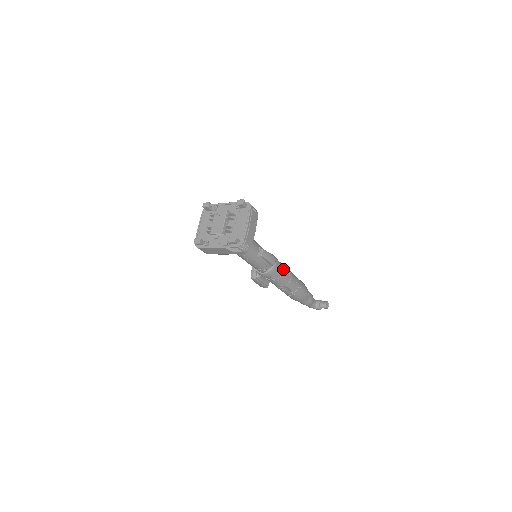
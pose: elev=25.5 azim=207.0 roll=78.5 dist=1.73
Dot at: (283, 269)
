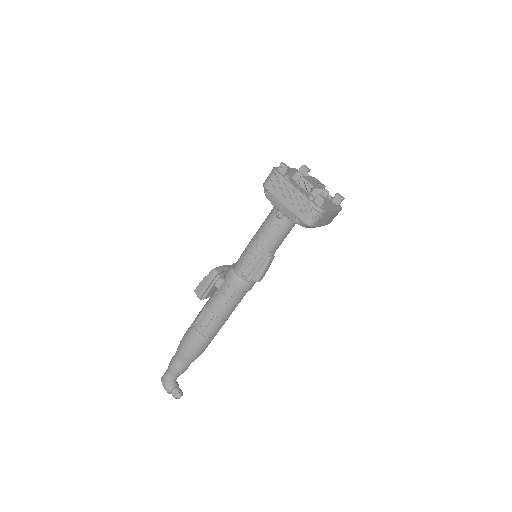
Dot at: occluded
